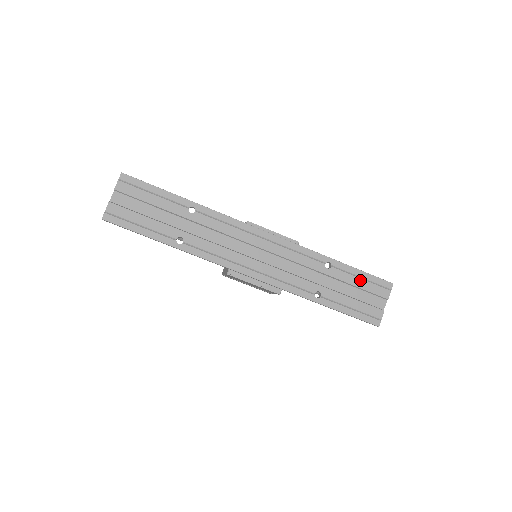
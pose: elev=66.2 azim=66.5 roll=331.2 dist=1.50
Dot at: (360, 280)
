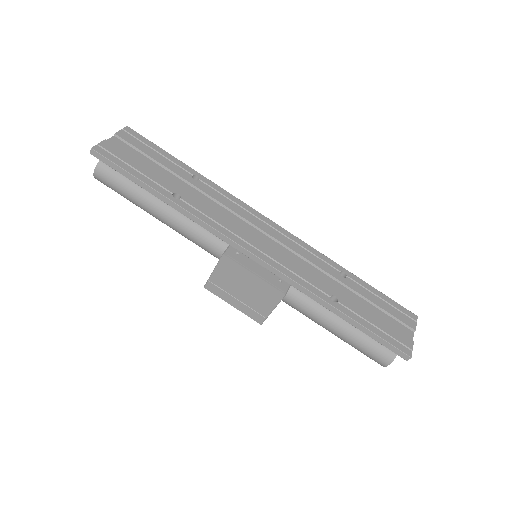
Dot at: (380, 300)
